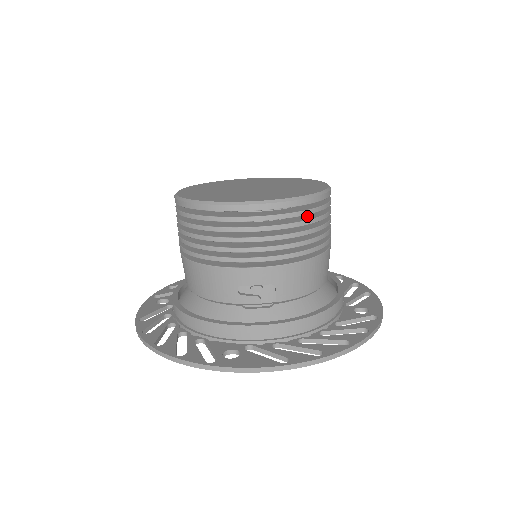
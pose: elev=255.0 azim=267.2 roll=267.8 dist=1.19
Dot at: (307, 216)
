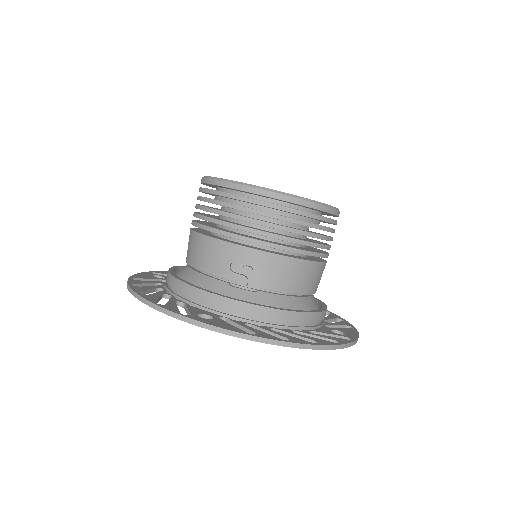
Dot at: occluded
